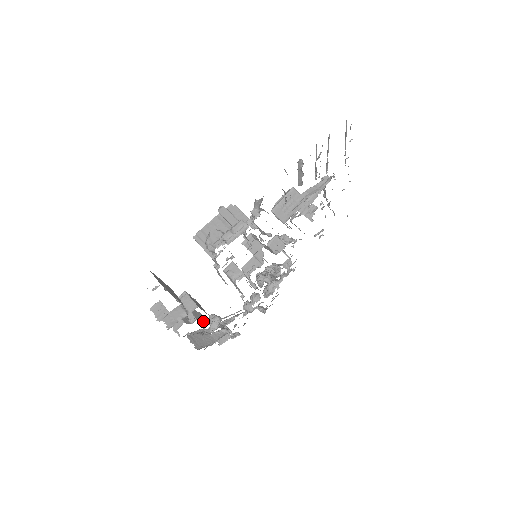
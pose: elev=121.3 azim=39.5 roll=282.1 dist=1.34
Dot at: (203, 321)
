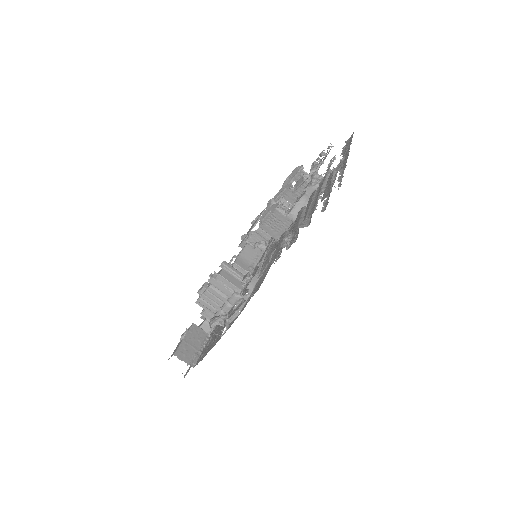
Dot at: occluded
